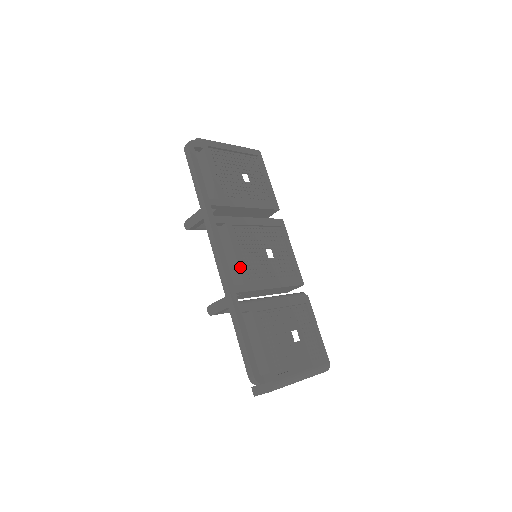
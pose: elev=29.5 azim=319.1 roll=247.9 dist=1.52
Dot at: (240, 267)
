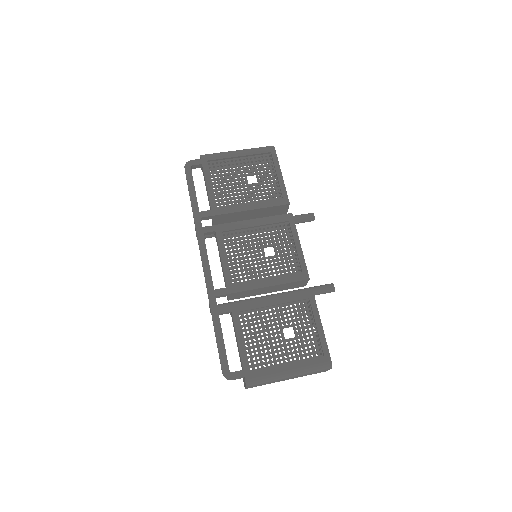
Dot at: (225, 271)
